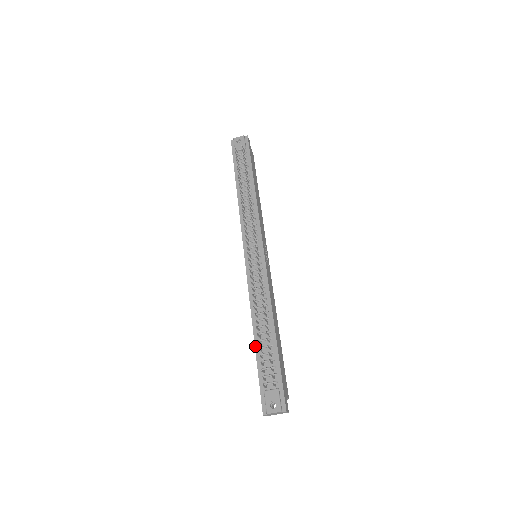
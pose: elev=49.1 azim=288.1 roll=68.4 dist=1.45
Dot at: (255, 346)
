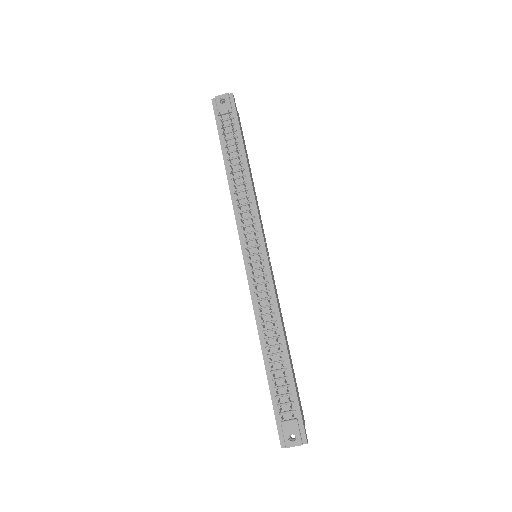
Dot at: (266, 369)
